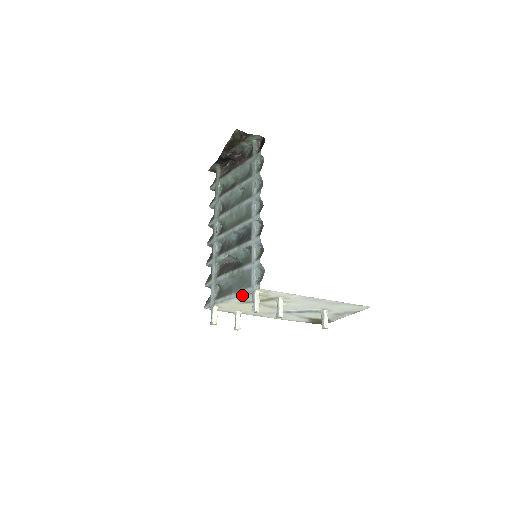
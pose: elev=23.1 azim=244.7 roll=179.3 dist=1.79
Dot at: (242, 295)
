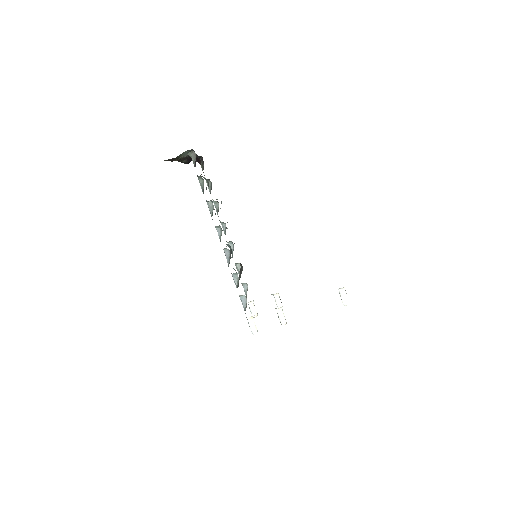
Dot at: occluded
